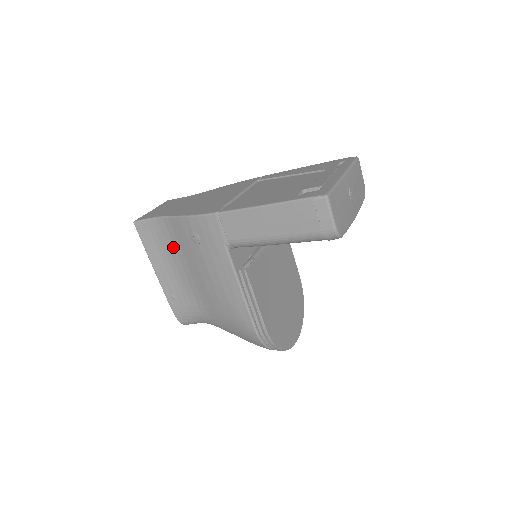
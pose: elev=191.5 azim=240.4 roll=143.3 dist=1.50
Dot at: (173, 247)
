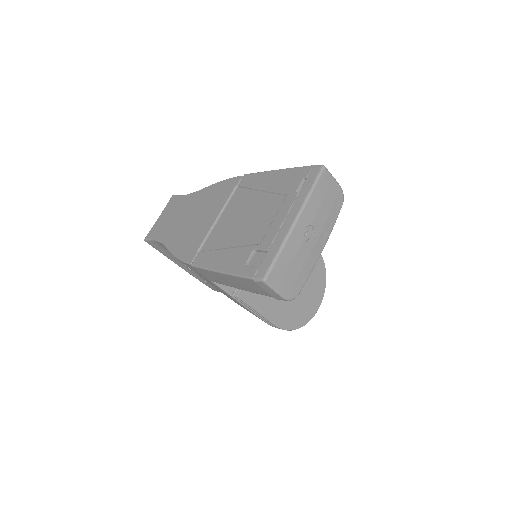
Dot at: occluded
